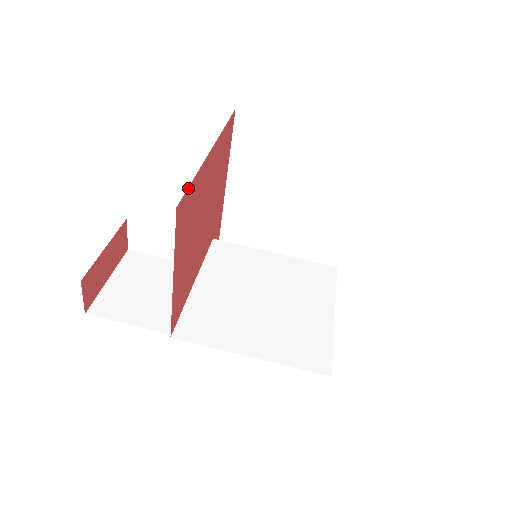
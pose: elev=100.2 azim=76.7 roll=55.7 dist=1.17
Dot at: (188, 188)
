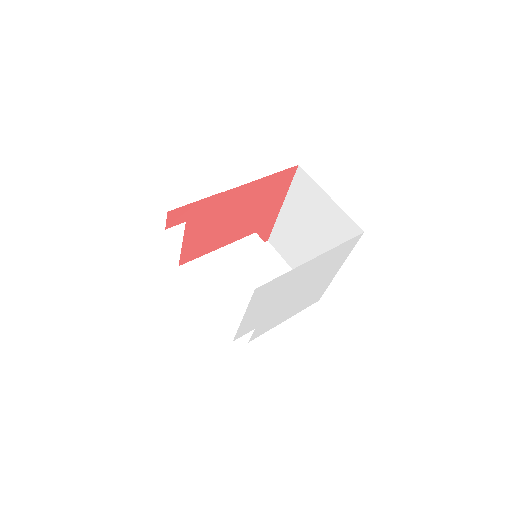
Dot at: (207, 198)
